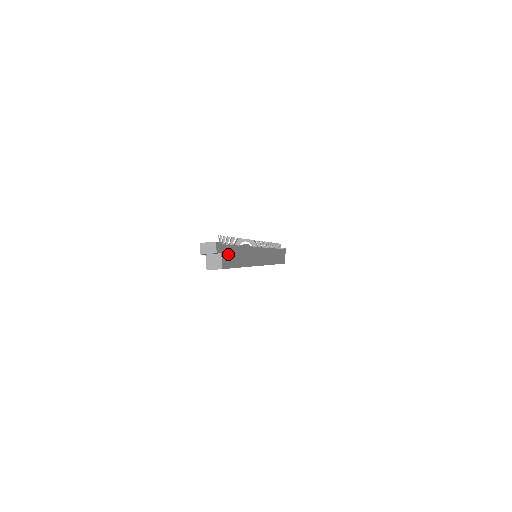
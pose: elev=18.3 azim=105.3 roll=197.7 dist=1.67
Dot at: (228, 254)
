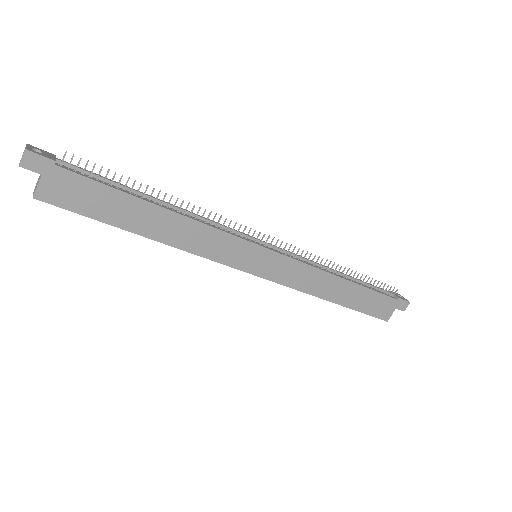
Dot at: (79, 190)
